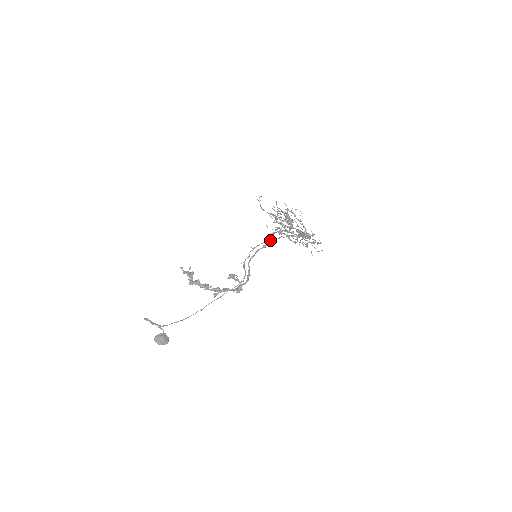
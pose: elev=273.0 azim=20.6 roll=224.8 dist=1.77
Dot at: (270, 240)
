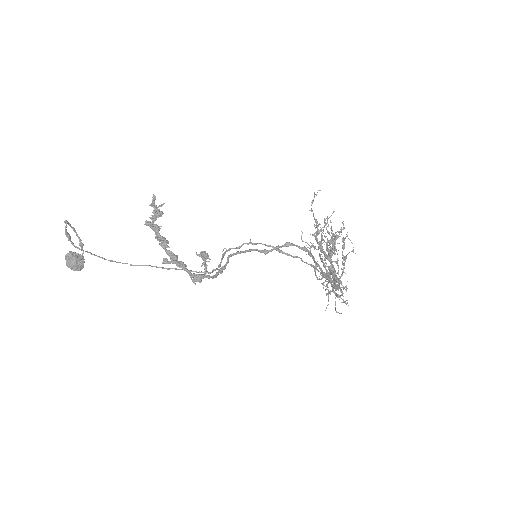
Dot at: occluded
